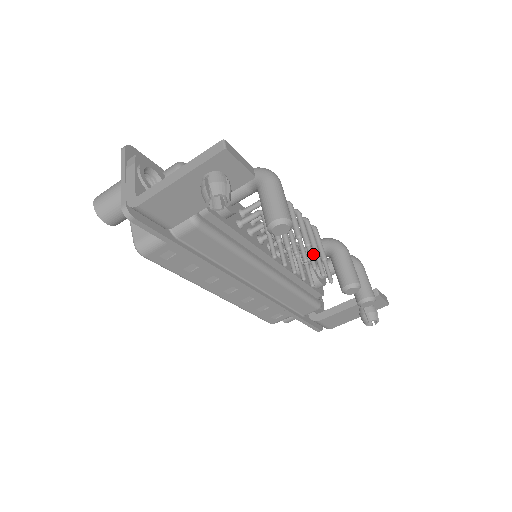
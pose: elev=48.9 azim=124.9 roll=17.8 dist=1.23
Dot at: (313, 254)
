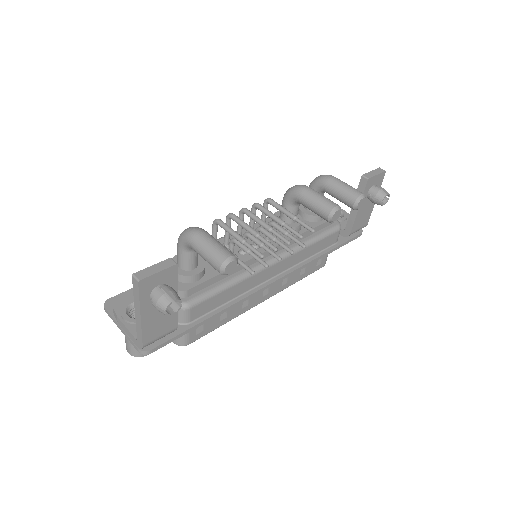
Dot at: occluded
